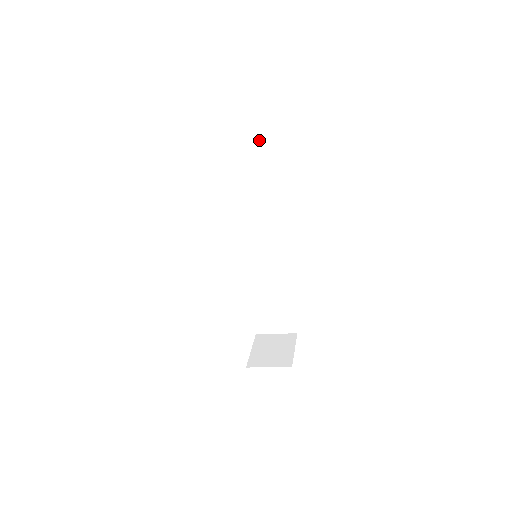
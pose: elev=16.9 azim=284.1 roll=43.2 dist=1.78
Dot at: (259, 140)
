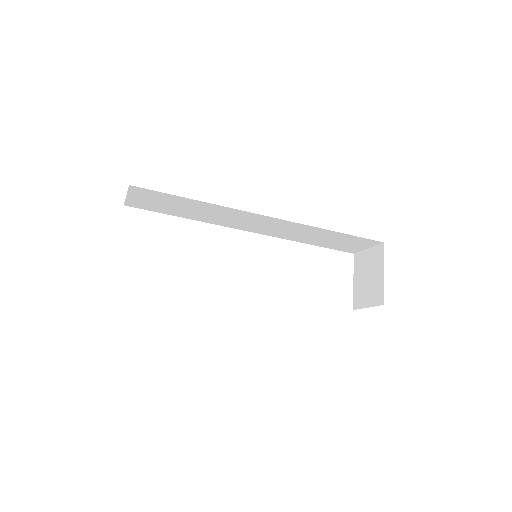
Dot at: (138, 191)
